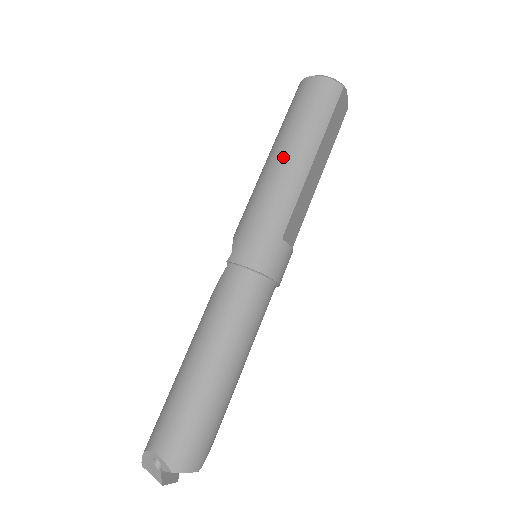
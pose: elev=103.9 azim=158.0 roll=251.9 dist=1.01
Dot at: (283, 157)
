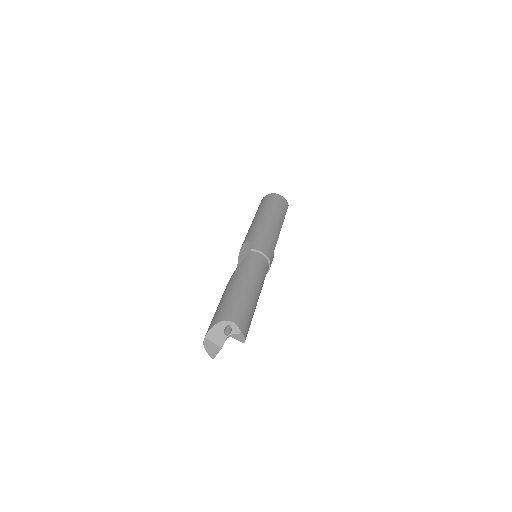
Dot at: (272, 218)
